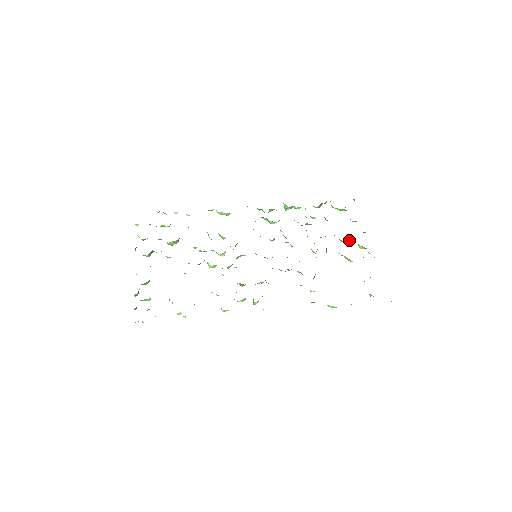
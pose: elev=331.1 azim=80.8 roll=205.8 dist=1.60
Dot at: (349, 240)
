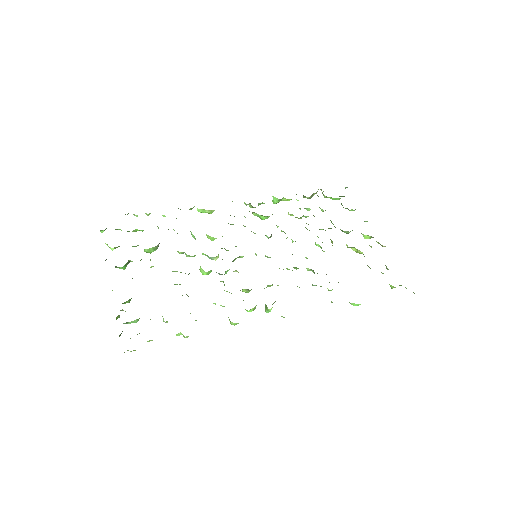
Dot at: (352, 230)
